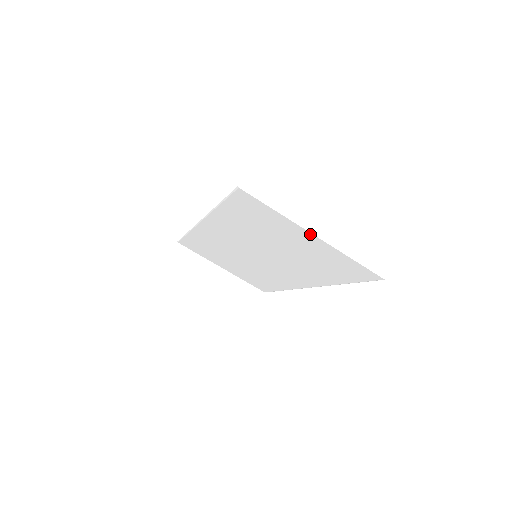
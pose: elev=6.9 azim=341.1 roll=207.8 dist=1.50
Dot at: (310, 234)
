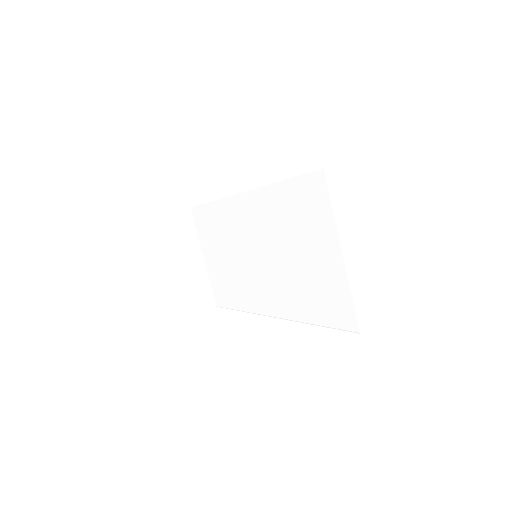
Dot at: (339, 249)
